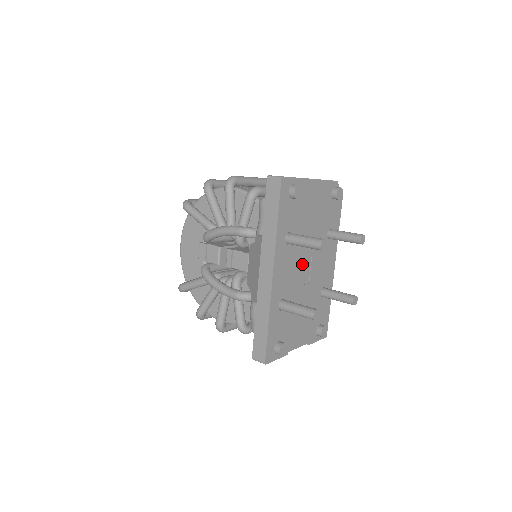
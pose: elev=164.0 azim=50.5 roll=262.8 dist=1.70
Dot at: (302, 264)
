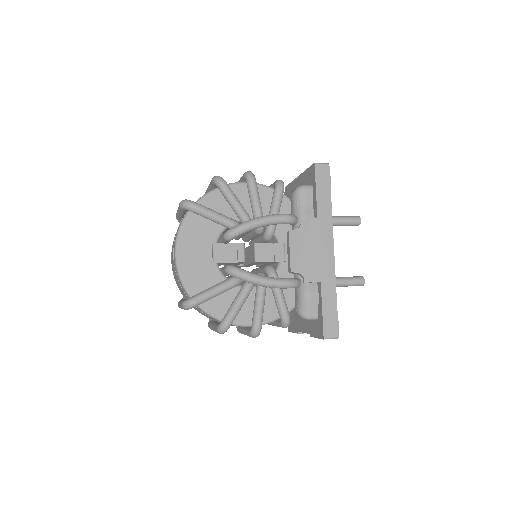
Dot at: occluded
